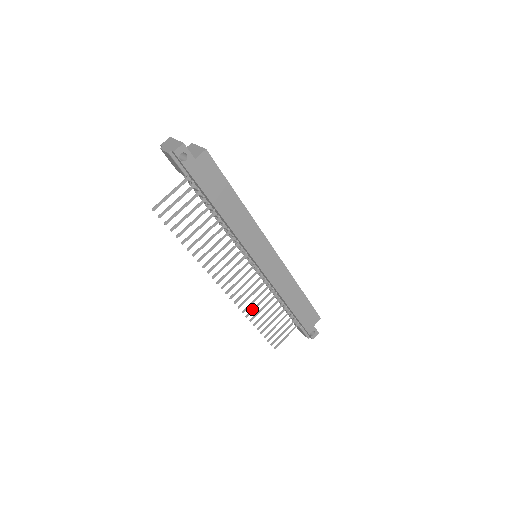
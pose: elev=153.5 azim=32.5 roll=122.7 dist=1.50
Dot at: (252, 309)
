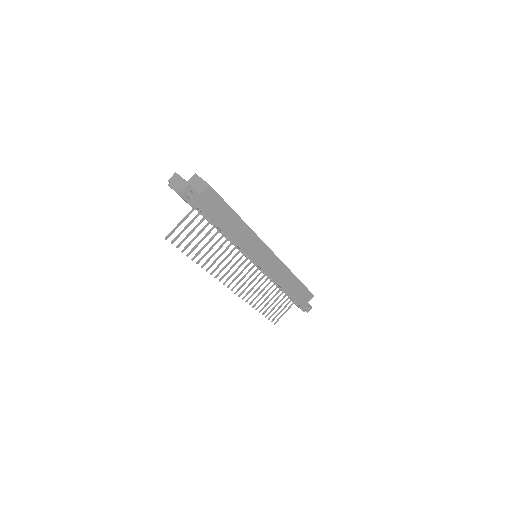
Dot at: (254, 298)
